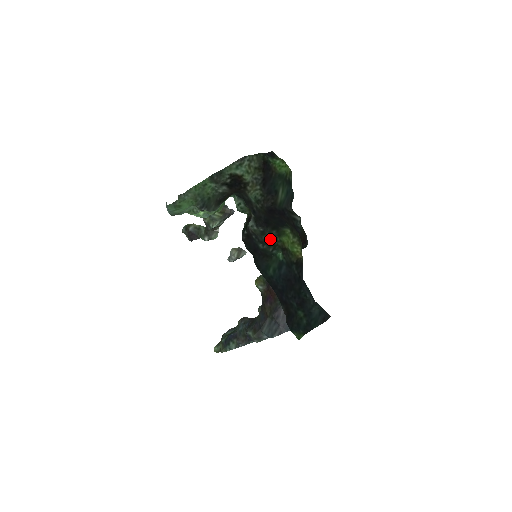
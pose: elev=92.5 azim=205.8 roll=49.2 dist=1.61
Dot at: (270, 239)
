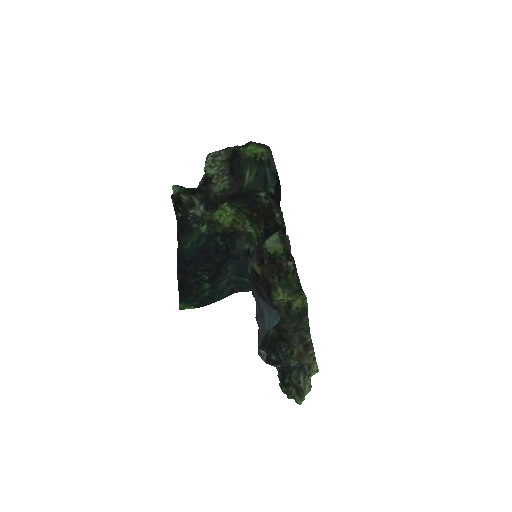
Dot at: (201, 216)
